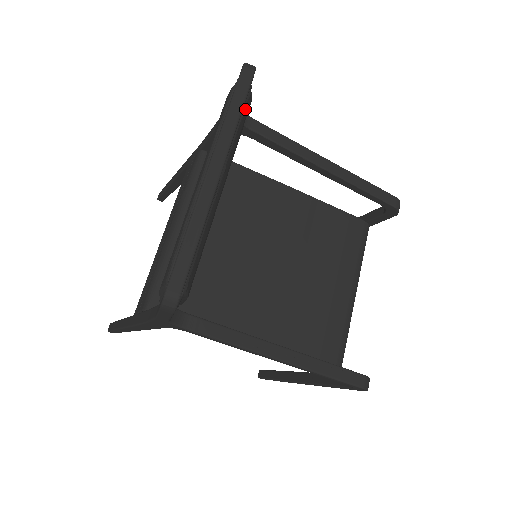
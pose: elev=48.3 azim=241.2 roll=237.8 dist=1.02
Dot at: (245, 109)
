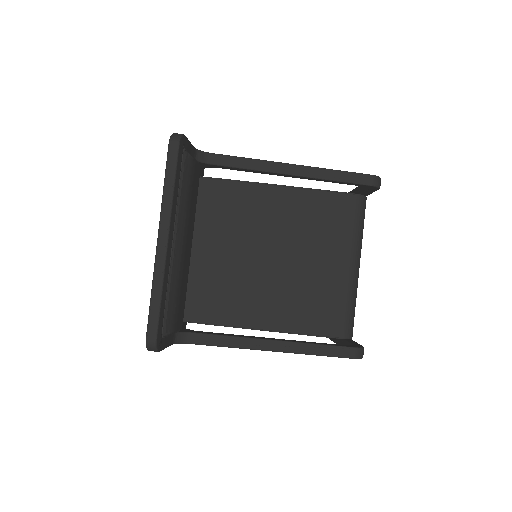
Dot at: (184, 172)
